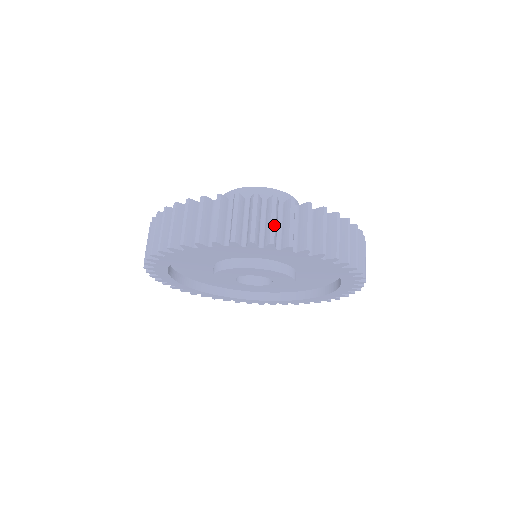
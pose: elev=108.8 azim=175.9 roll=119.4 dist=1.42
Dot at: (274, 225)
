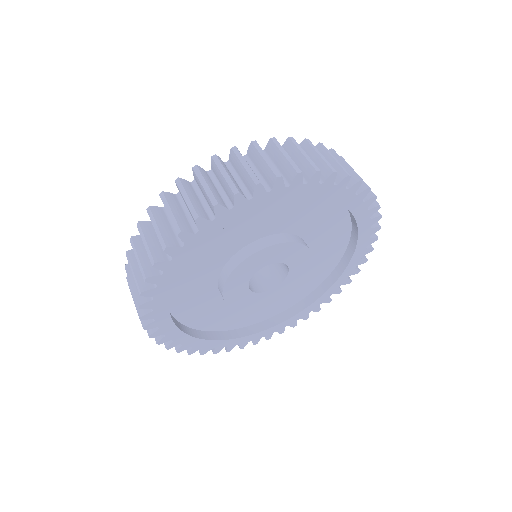
Dot at: (359, 176)
